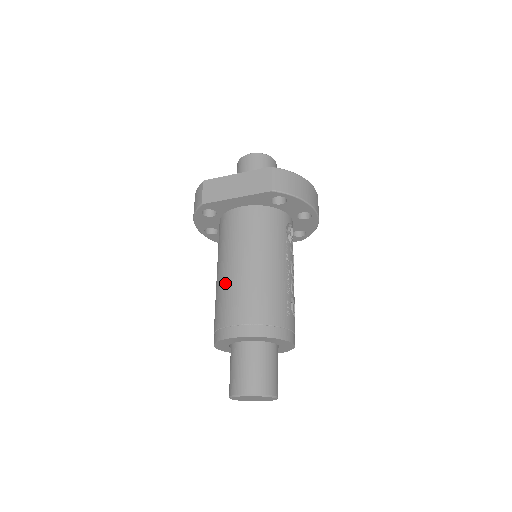
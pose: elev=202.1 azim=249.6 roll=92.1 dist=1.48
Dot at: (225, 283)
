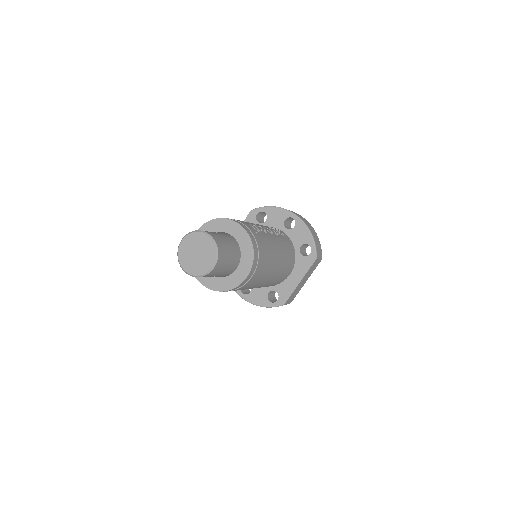
Dot at: occluded
